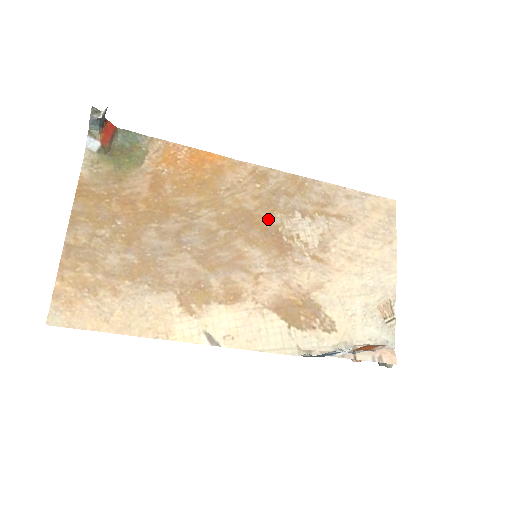
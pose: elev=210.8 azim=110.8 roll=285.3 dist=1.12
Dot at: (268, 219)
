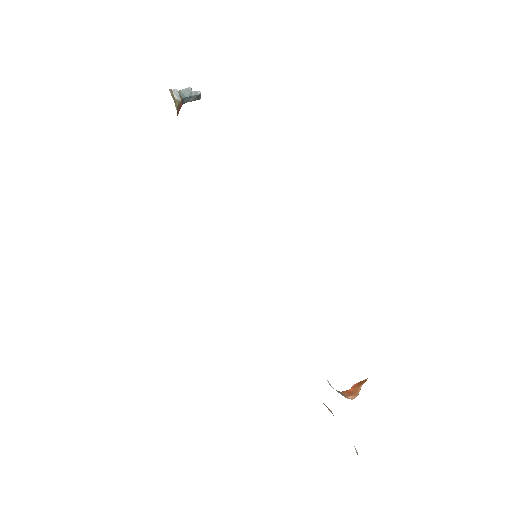
Dot at: occluded
